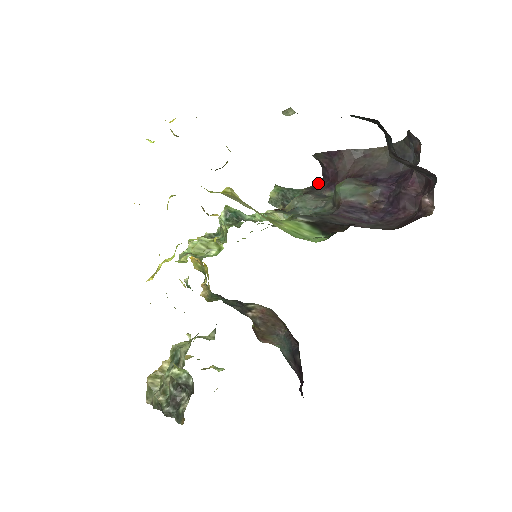
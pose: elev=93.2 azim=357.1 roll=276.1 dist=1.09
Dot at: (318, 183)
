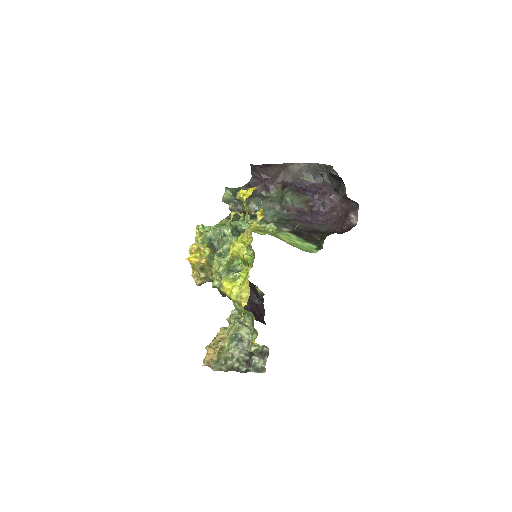
Dot at: (250, 182)
